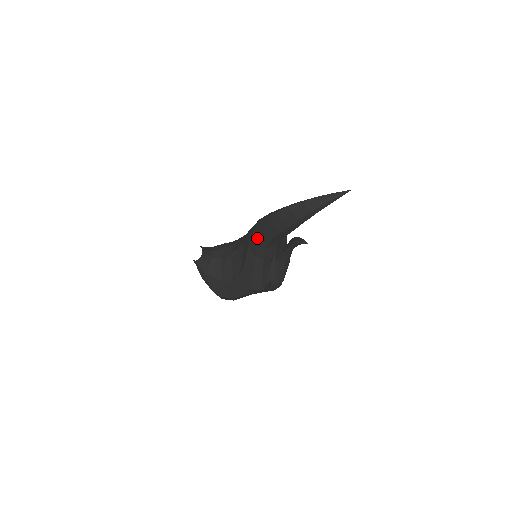
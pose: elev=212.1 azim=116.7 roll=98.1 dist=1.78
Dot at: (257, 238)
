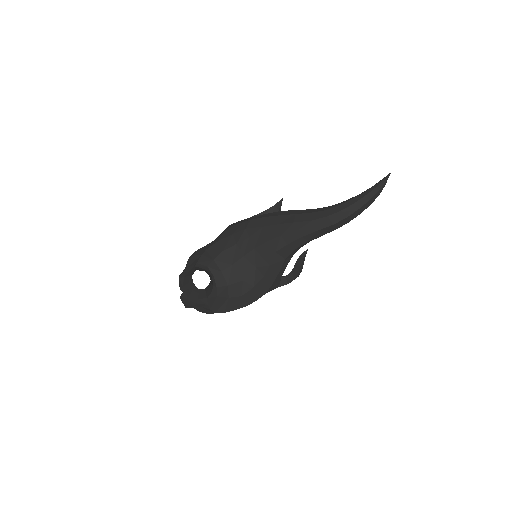
Dot at: (299, 241)
